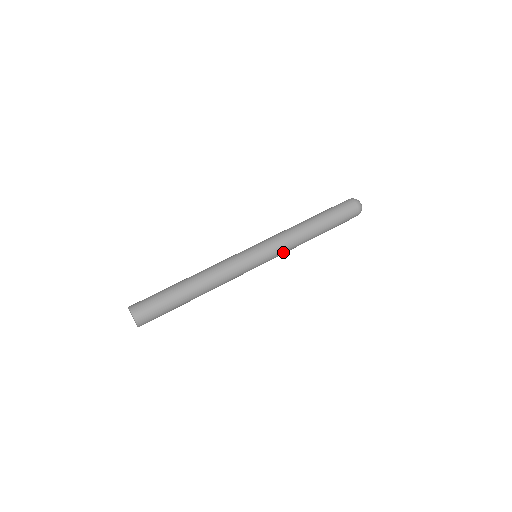
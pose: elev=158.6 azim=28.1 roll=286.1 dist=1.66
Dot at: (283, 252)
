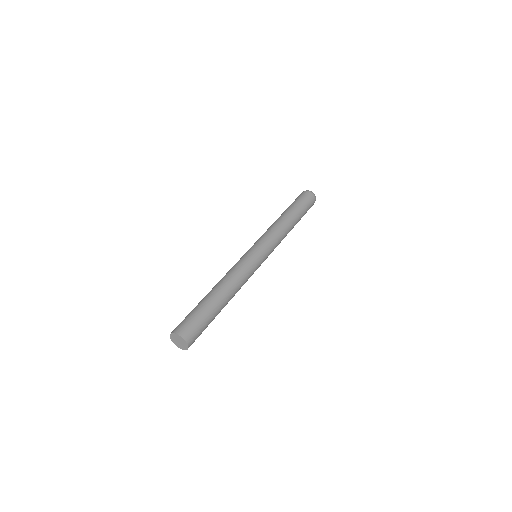
Dot at: (275, 243)
